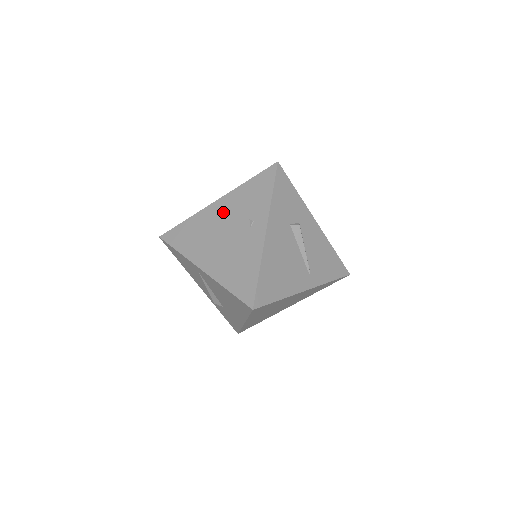
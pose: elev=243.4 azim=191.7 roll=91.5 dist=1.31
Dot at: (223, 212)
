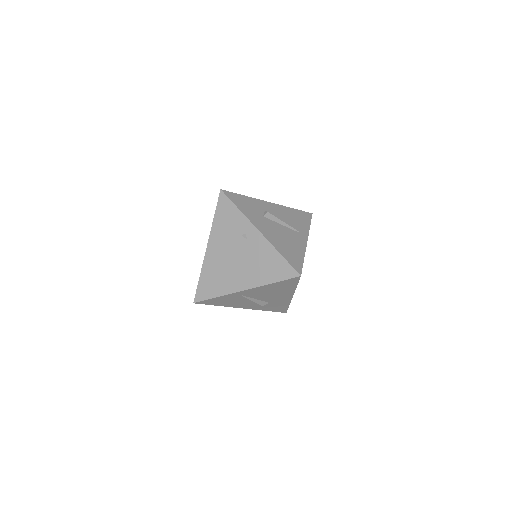
Dot at: (219, 248)
